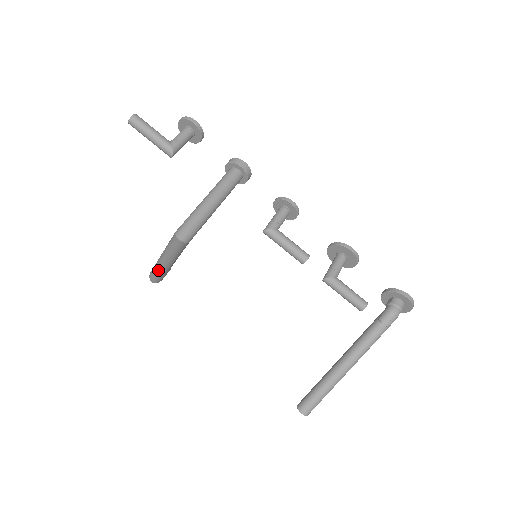
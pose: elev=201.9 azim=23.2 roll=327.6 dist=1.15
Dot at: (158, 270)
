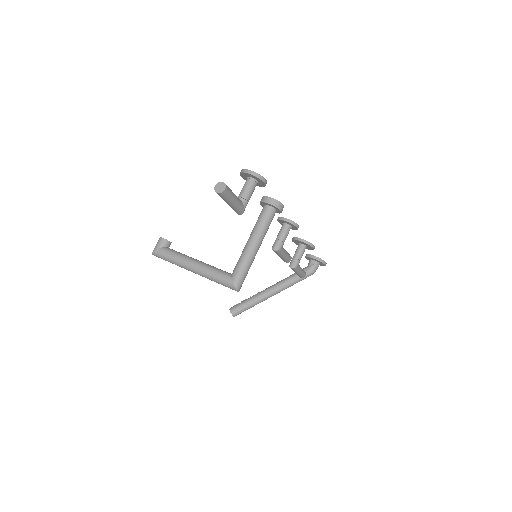
Dot at: (177, 265)
